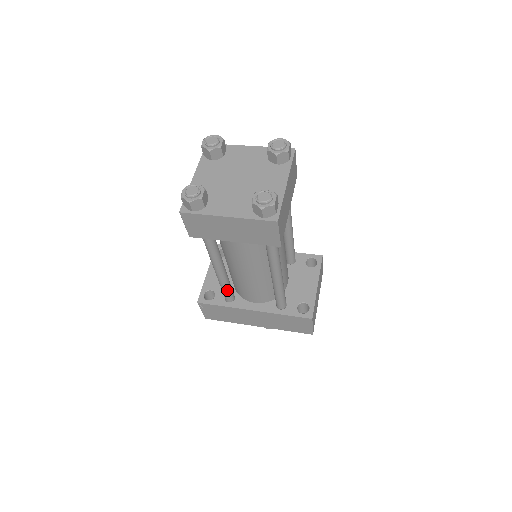
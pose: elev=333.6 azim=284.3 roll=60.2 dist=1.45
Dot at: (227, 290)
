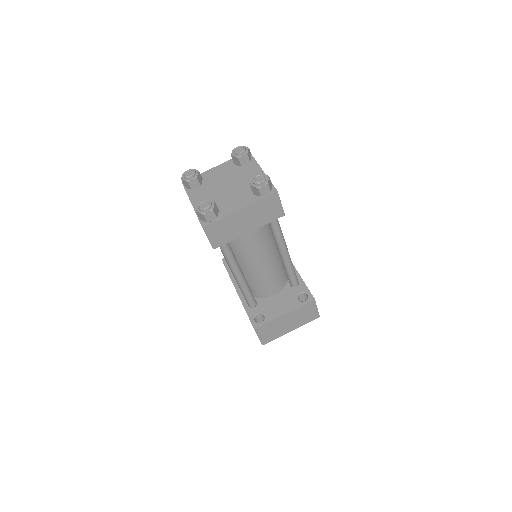
Dot at: occluded
